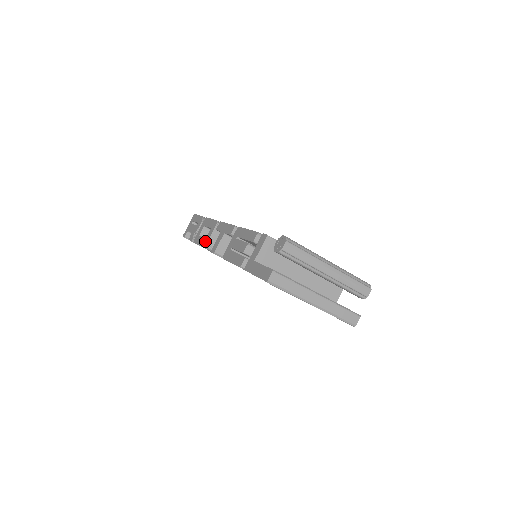
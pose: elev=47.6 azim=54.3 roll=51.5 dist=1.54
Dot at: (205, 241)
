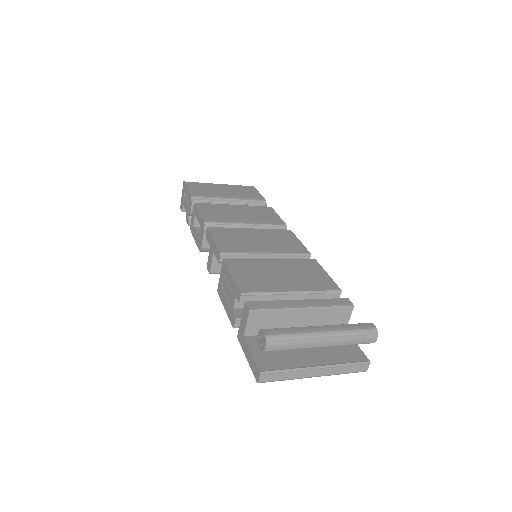
Dot at: (199, 244)
